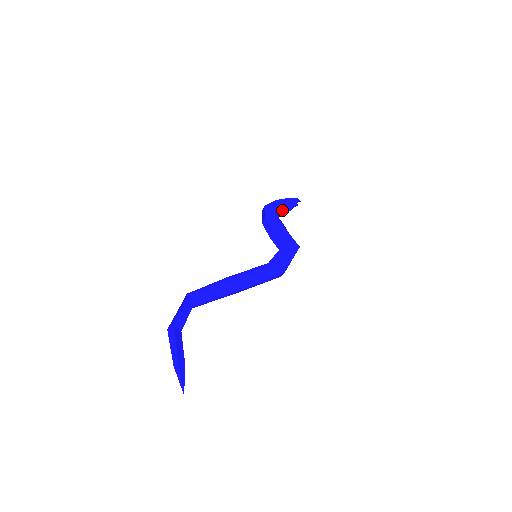
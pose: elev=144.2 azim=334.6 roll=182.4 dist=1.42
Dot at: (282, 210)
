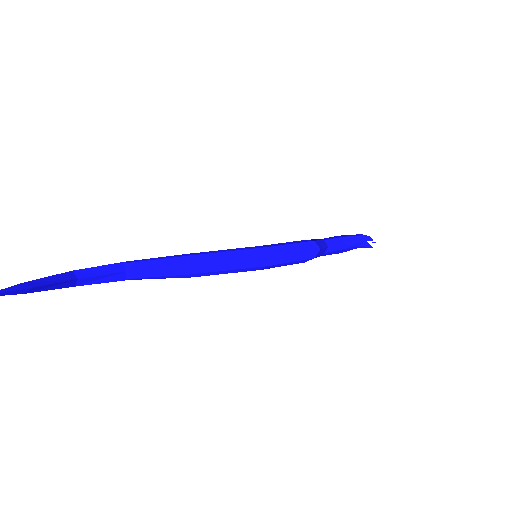
Dot at: (337, 240)
